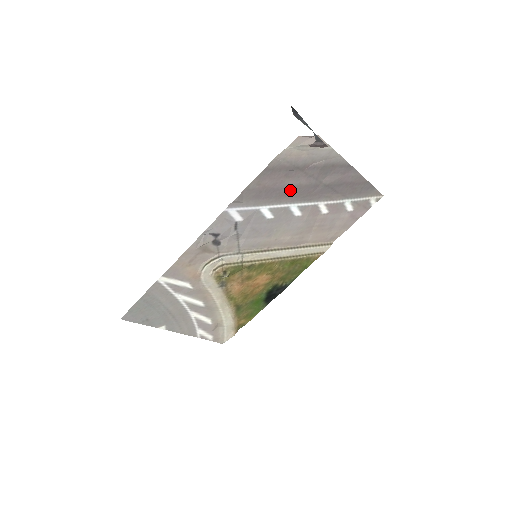
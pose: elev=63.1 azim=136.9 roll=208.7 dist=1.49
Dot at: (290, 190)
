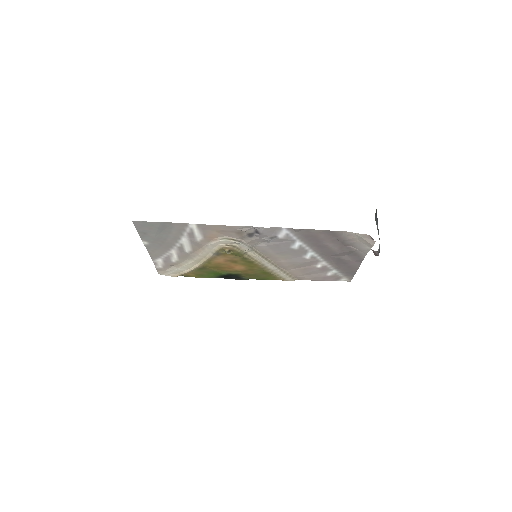
Dot at: (323, 246)
